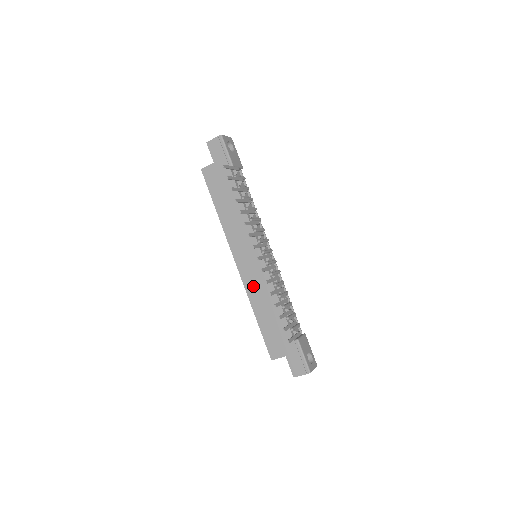
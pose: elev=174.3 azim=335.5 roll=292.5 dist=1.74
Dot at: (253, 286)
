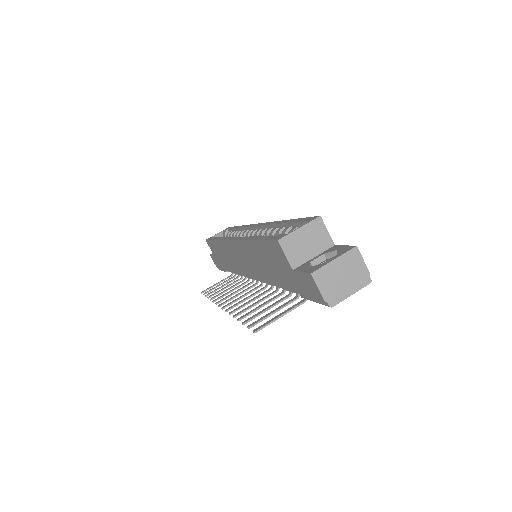
Dot at: (228, 251)
